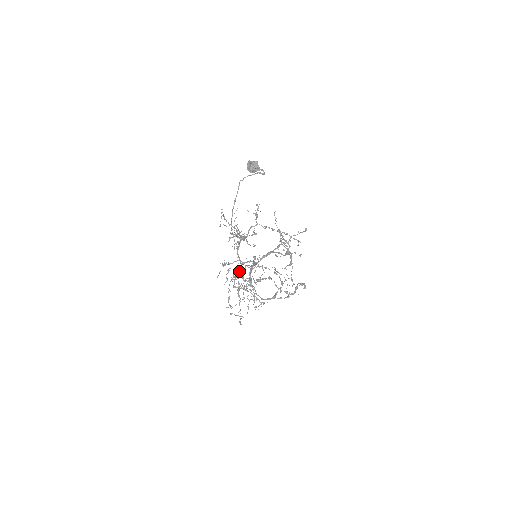
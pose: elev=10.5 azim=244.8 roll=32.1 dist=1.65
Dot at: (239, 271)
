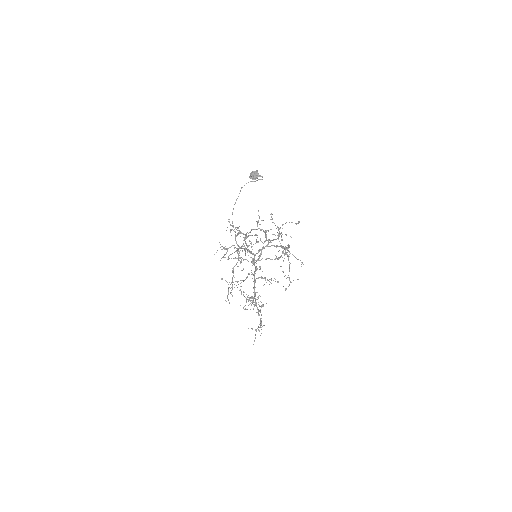
Dot at: occluded
